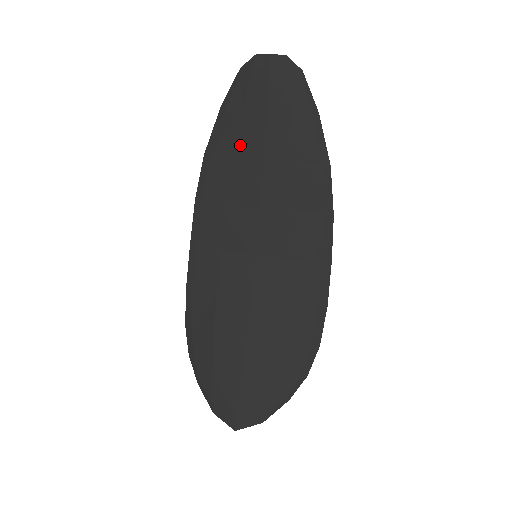
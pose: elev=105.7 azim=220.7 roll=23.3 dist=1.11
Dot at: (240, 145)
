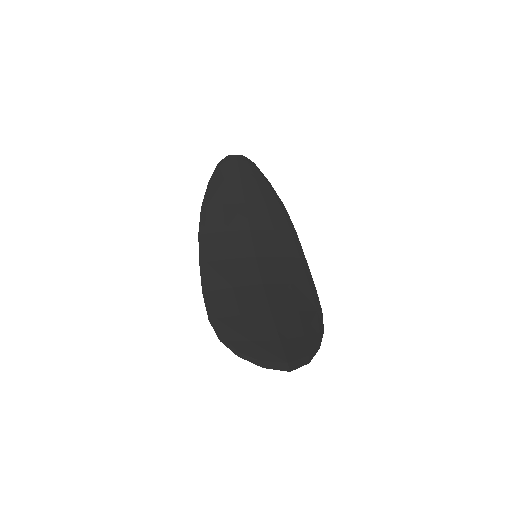
Dot at: (227, 197)
